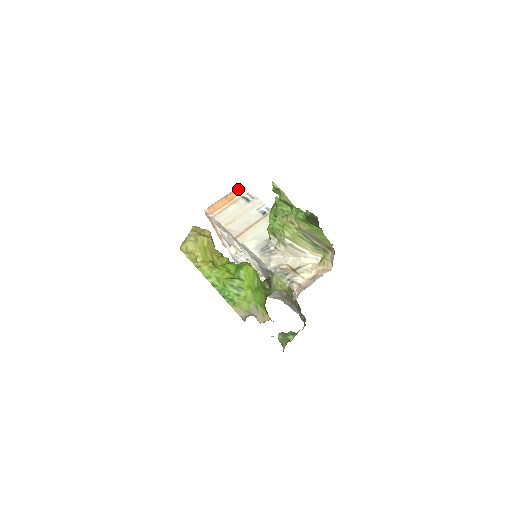
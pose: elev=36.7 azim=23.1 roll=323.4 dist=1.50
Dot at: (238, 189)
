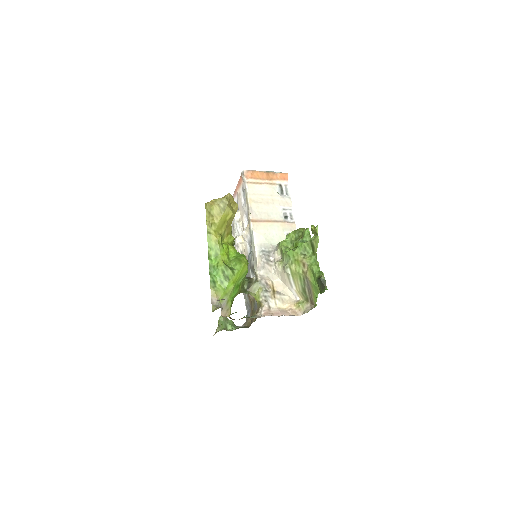
Dot at: (282, 175)
